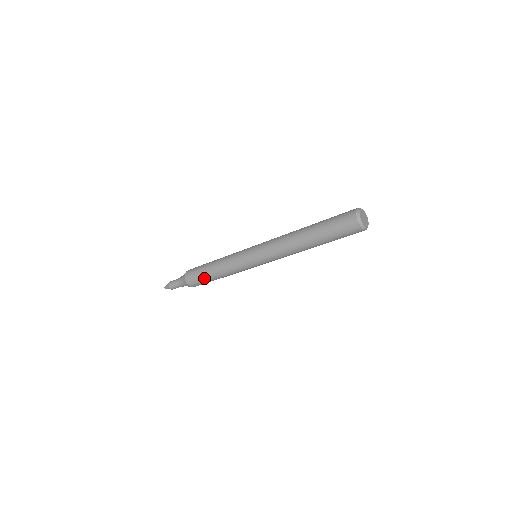
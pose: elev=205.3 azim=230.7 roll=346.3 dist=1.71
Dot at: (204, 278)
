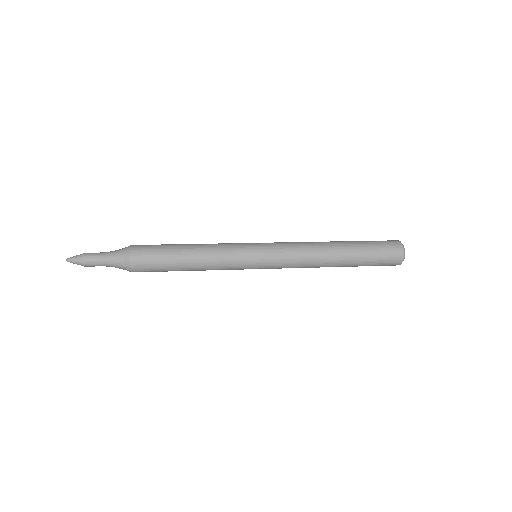
Dot at: (167, 261)
